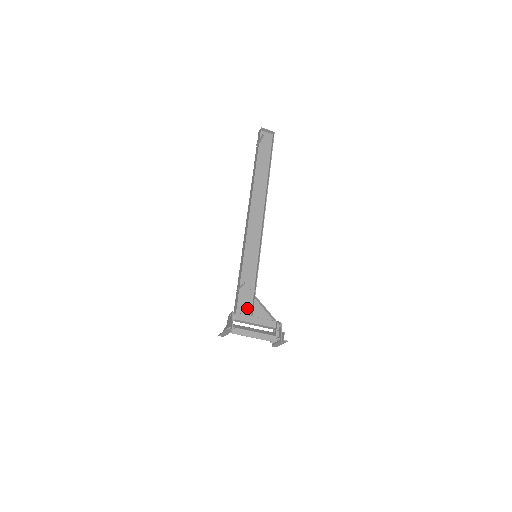
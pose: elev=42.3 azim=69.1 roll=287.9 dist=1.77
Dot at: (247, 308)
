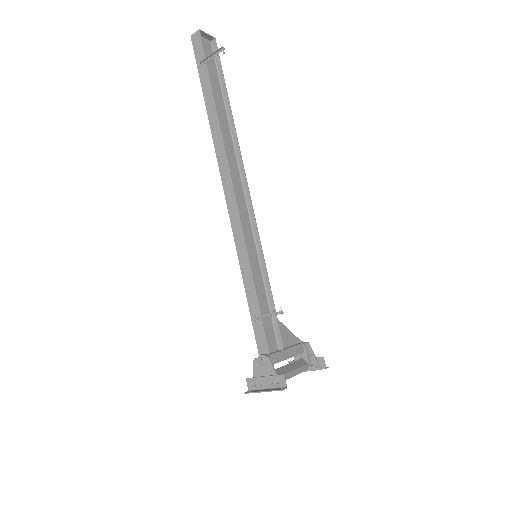
Dot at: (272, 340)
